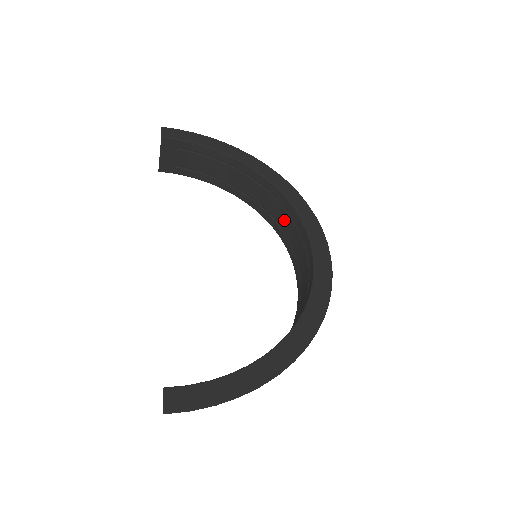
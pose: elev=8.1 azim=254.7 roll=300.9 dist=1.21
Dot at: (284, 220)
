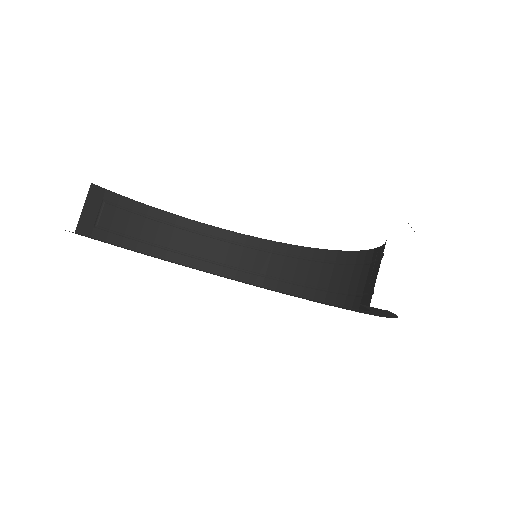
Dot at: (237, 256)
